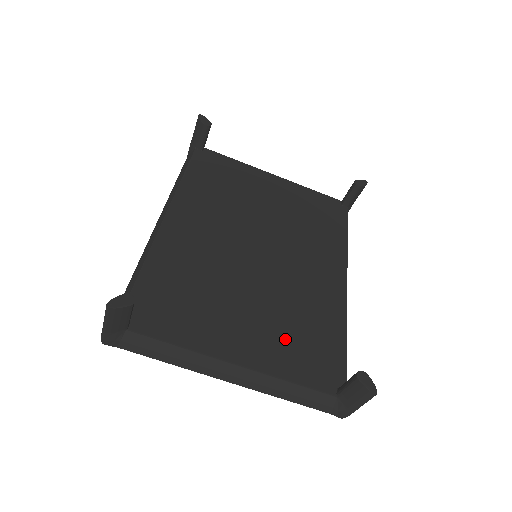
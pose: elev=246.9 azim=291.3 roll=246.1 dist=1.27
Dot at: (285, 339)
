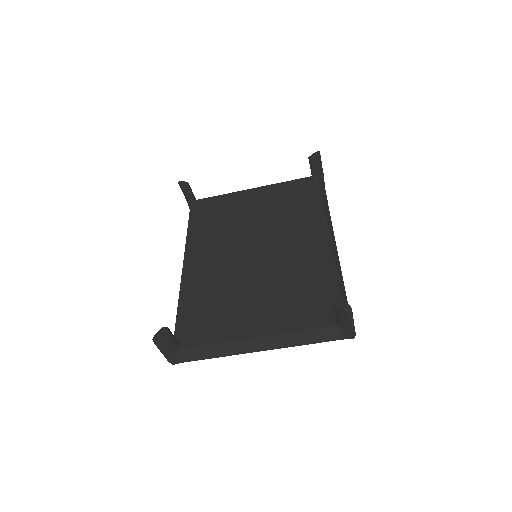
Dot at: (288, 304)
